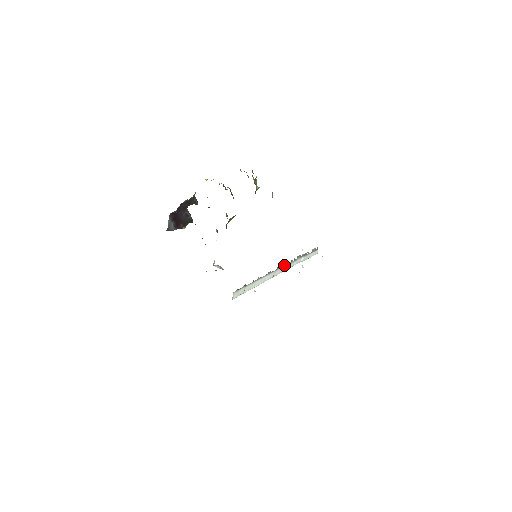
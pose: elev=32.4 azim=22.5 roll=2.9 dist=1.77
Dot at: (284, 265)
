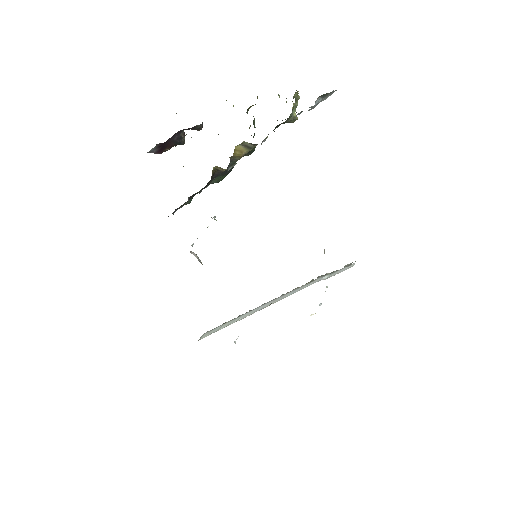
Dot at: (293, 289)
